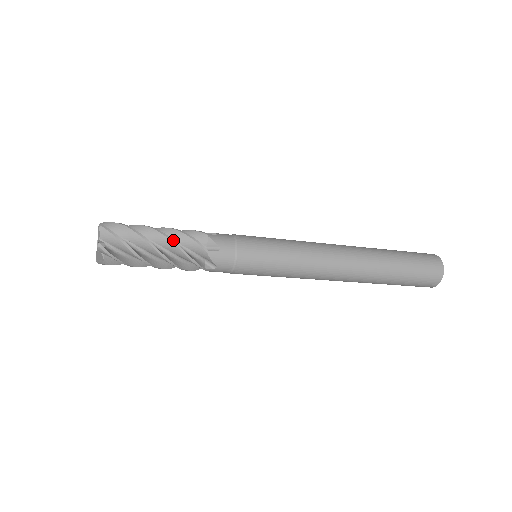
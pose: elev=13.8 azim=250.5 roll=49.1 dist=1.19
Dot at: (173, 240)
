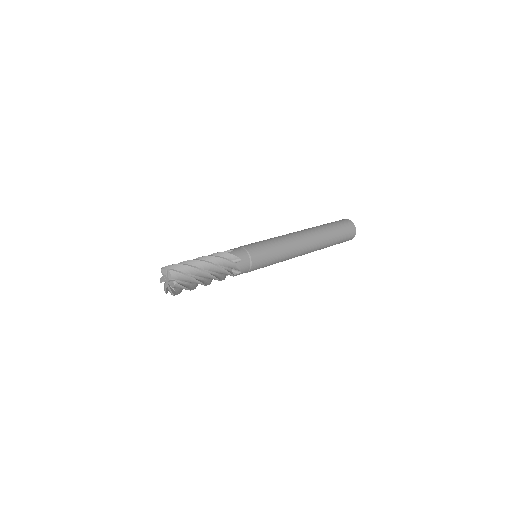
Dot at: (214, 264)
